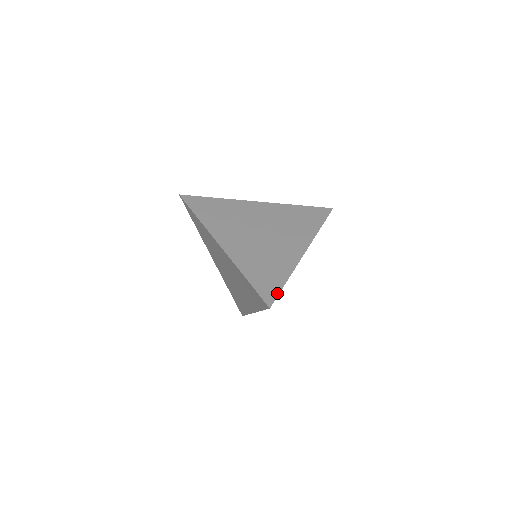
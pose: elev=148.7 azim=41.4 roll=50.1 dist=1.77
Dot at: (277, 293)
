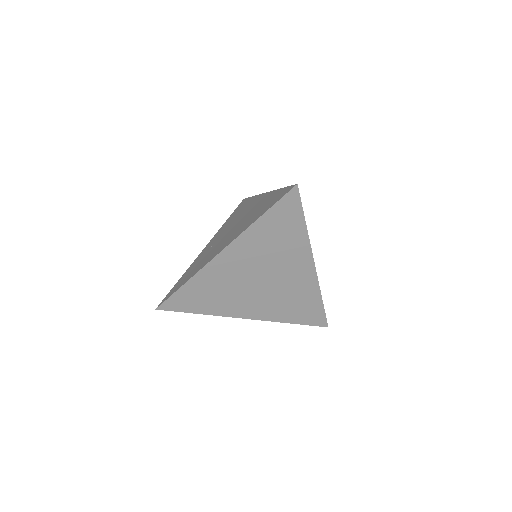
Dot at: (324, 316)
